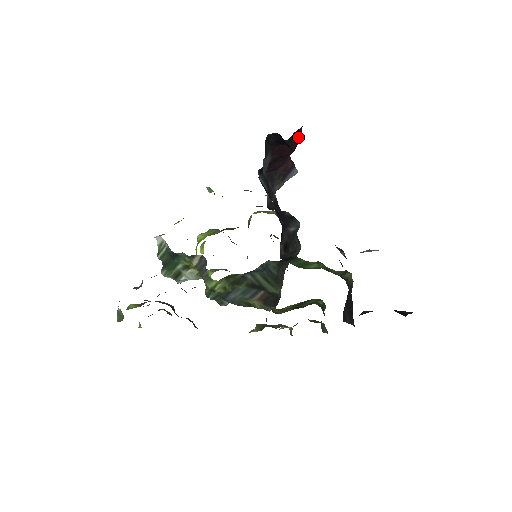
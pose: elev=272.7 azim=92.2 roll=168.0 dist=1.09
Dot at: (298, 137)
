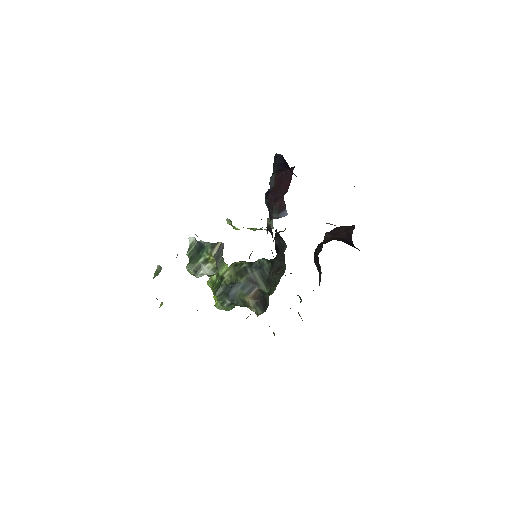
Dot at: (291, 176)
